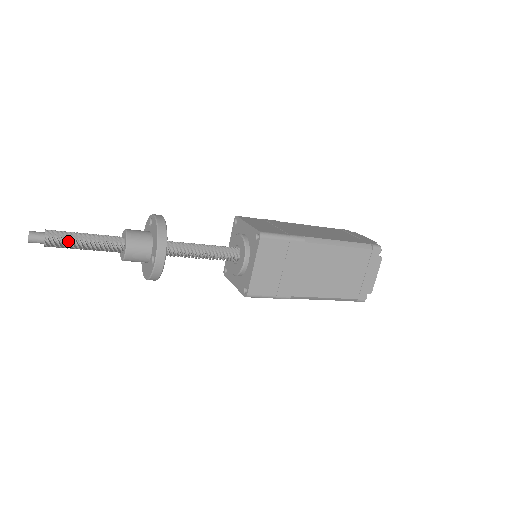
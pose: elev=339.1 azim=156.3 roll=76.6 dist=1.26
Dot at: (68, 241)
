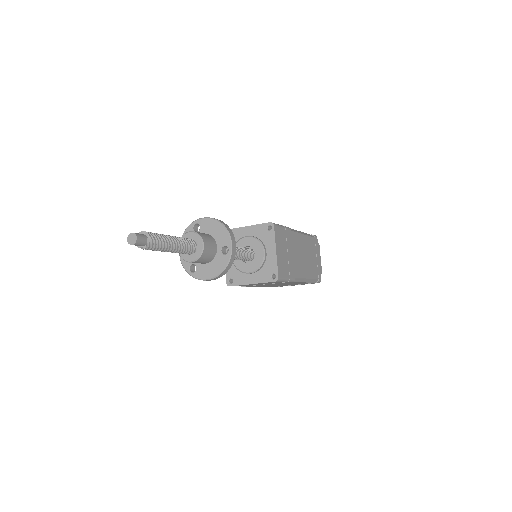
Dot at: (162, 241)
